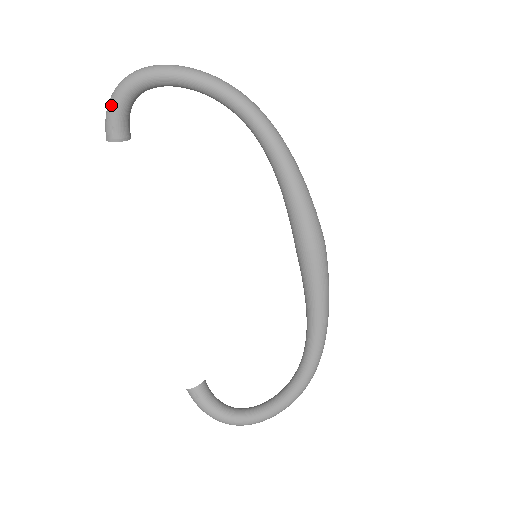
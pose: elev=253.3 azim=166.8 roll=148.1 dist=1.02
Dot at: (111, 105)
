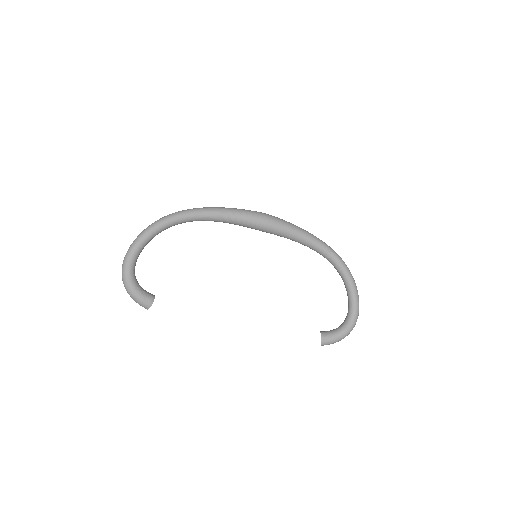
Dot at: (132, 293)
